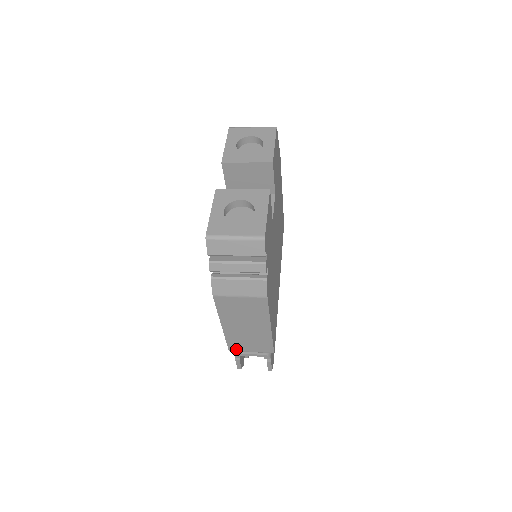
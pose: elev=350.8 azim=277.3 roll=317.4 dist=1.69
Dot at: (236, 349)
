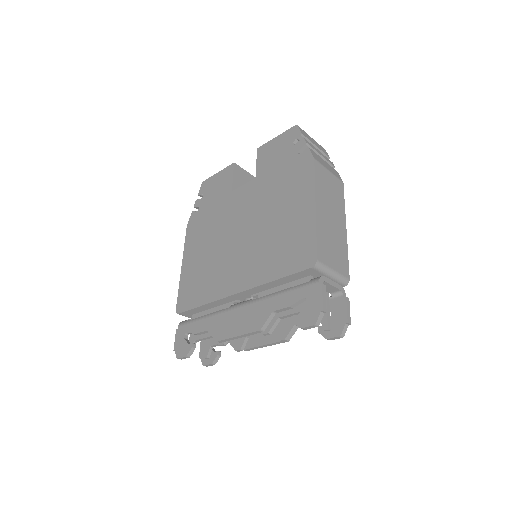
Dot at: (323, 259)
